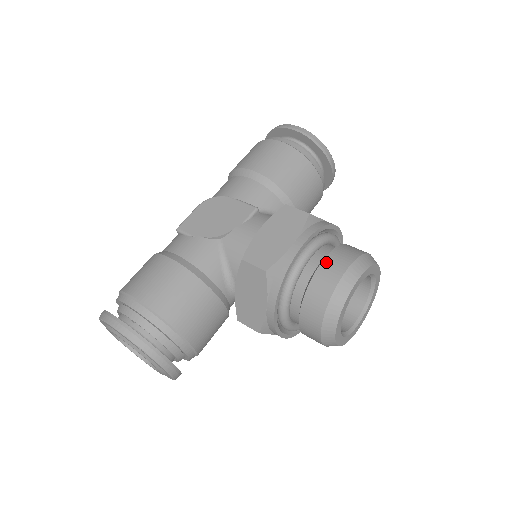
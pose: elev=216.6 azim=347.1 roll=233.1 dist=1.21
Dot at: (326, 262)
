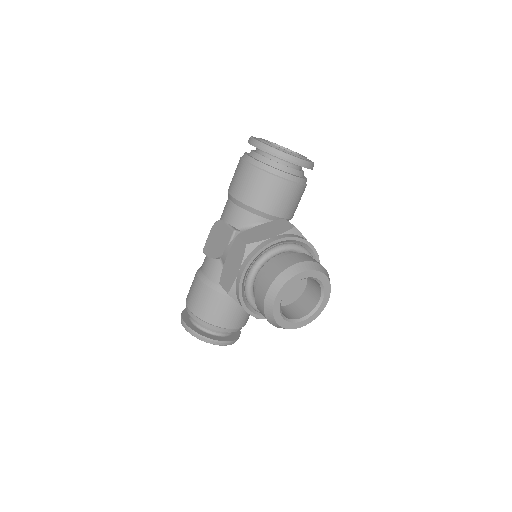
Dot at: (259, 282)
